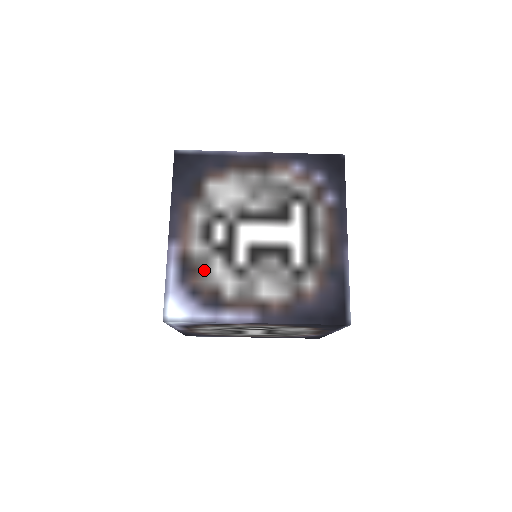
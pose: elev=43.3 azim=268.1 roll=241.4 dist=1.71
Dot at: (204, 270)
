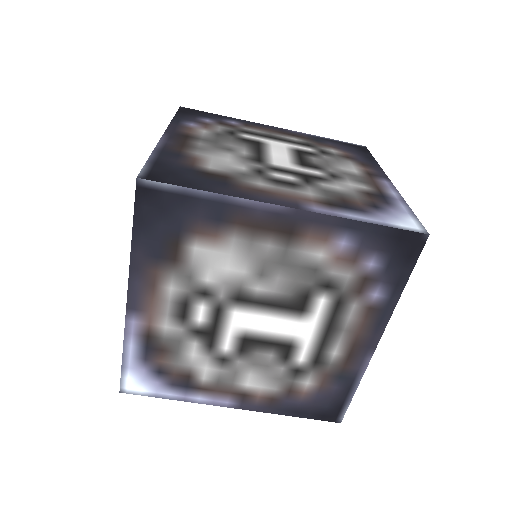
Dot at: (175, 352)
